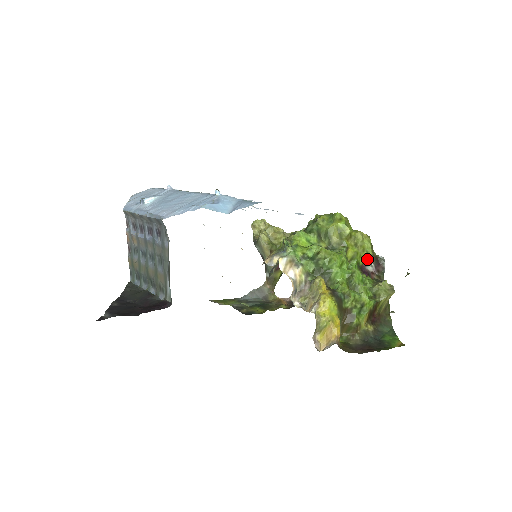
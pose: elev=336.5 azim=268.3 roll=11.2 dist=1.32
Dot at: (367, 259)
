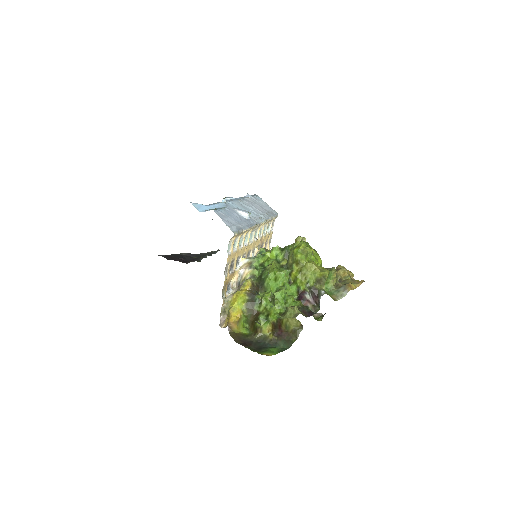
Dot at: (307, 287)
